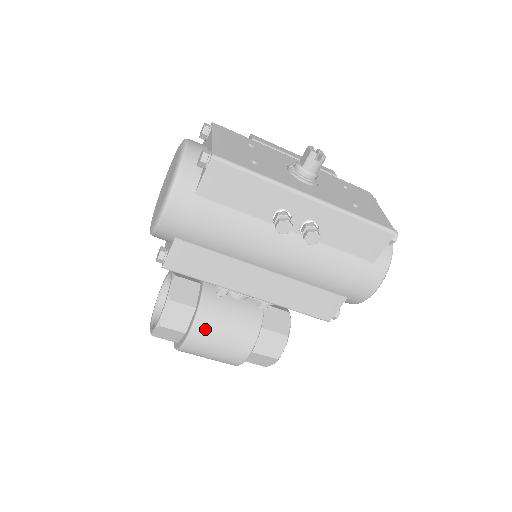
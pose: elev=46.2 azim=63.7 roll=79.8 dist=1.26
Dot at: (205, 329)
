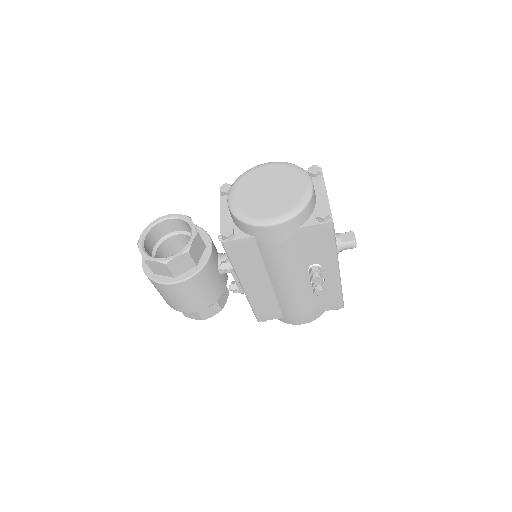
Dot at: (192, 285)
